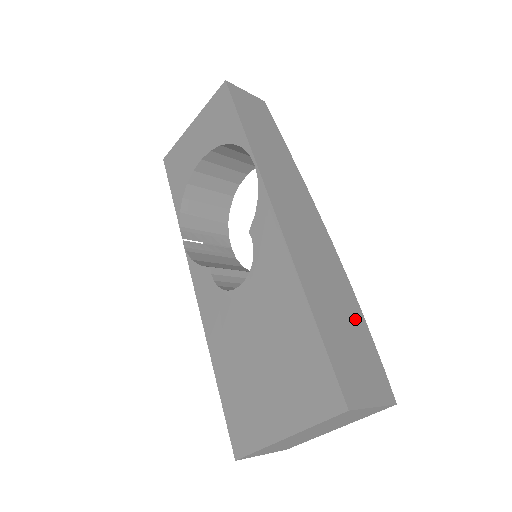
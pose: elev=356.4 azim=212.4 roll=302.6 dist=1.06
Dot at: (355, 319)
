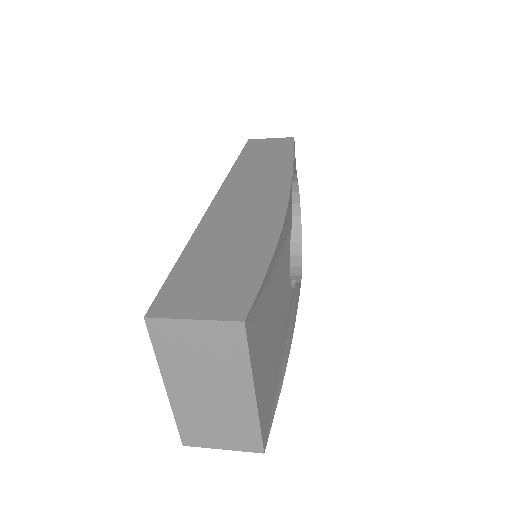
Dot at: (252, 255)
